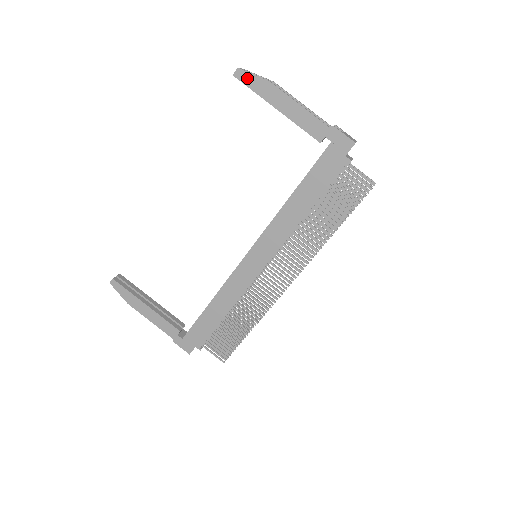
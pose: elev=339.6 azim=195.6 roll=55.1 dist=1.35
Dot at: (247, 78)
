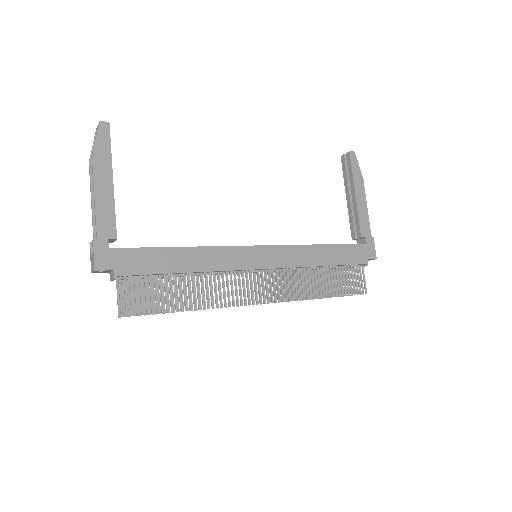
Dot at: (355, 162)
